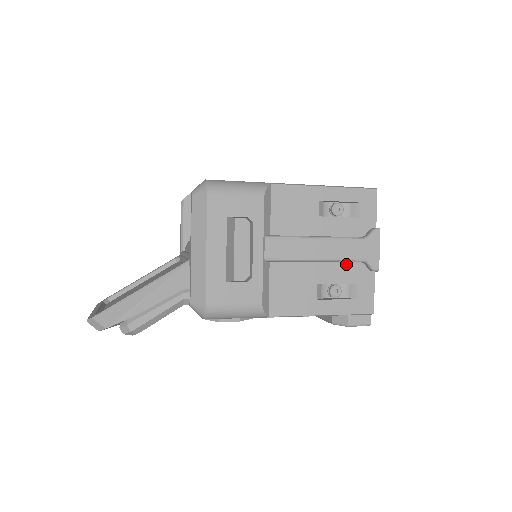
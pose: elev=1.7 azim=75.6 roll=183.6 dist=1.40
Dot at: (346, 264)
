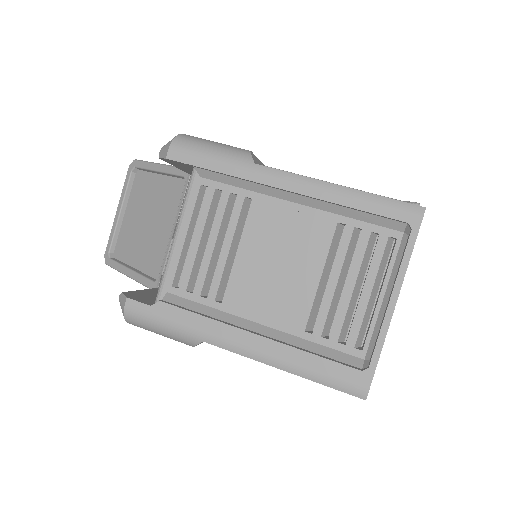
Dot at: occluded
